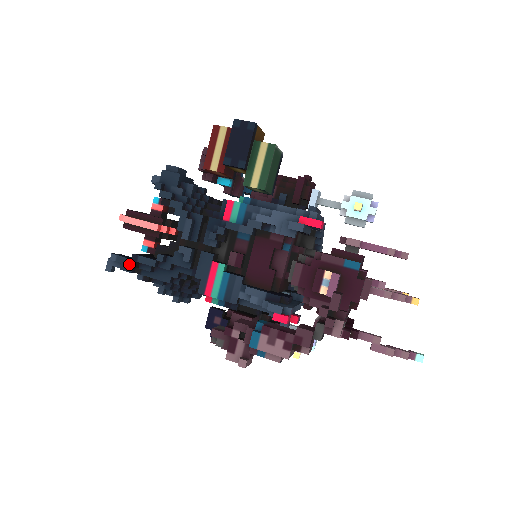
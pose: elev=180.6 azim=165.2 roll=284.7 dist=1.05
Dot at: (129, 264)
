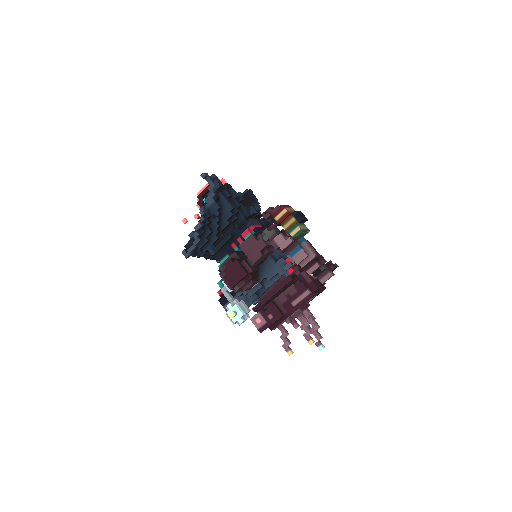
Dot at: (221, 184)
